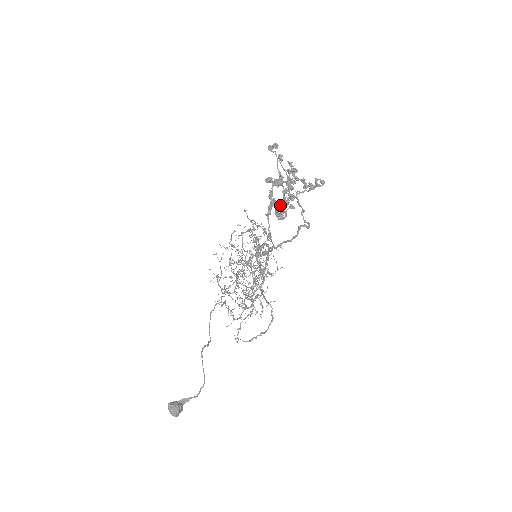
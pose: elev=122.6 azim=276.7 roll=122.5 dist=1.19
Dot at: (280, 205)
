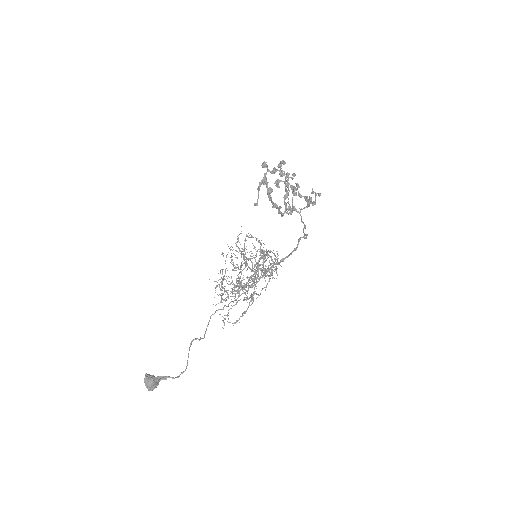
Dot at: occluded
